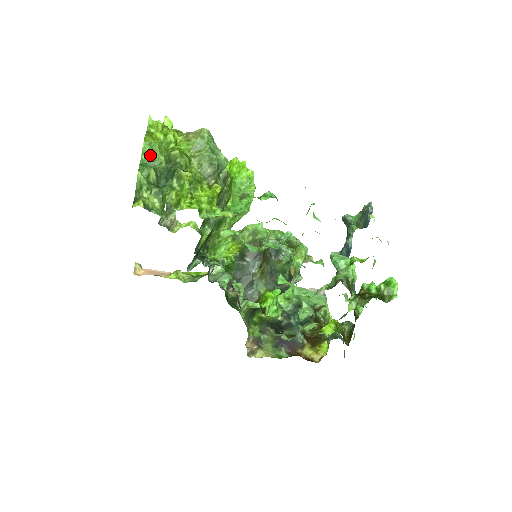
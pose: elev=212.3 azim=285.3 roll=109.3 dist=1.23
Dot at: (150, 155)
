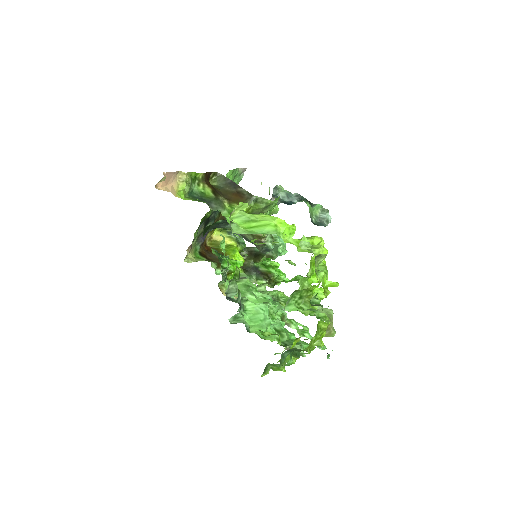
Dot at: (300, 353)
